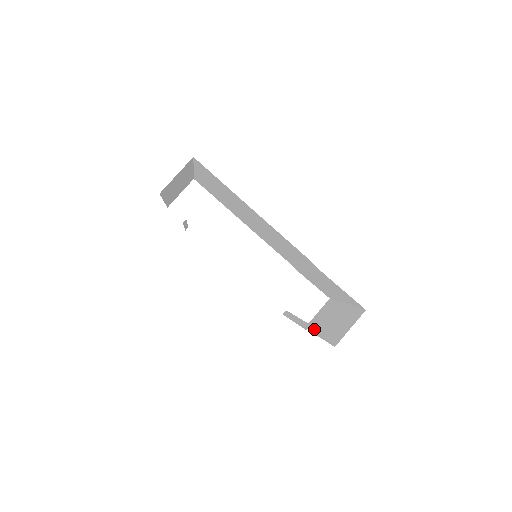
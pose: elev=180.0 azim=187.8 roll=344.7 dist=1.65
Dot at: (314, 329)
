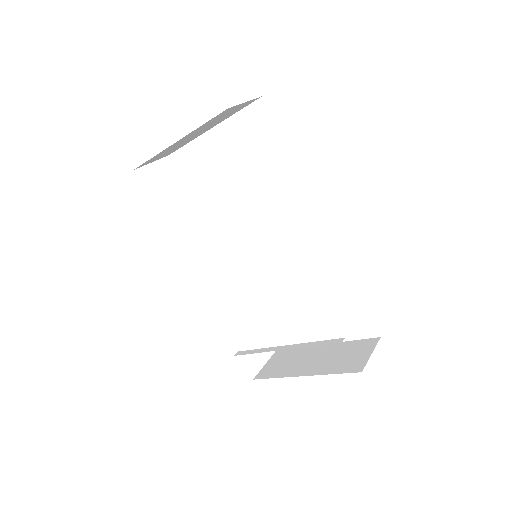
Dot at: (282, 374)
